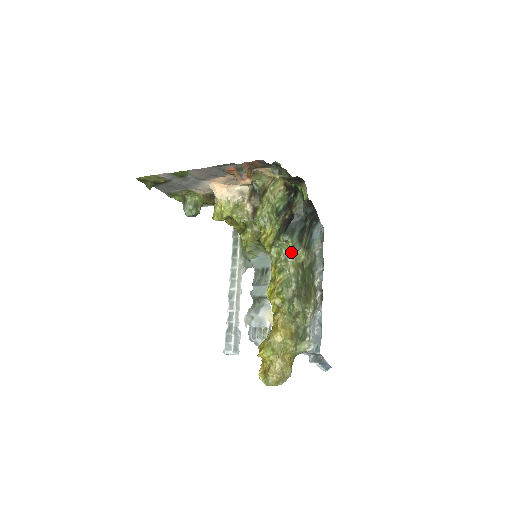
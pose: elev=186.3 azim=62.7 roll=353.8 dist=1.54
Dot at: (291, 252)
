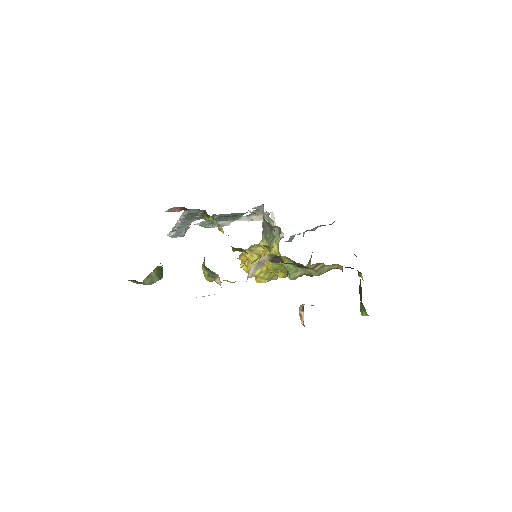
Dot at: (310, 263)
